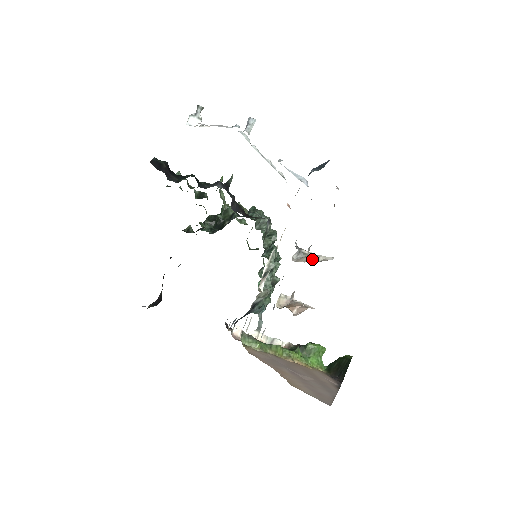
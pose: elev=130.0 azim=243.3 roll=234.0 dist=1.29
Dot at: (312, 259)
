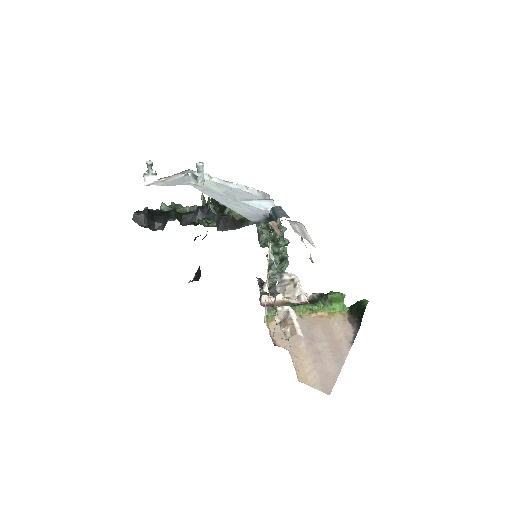
Dot at: (291, 293)
